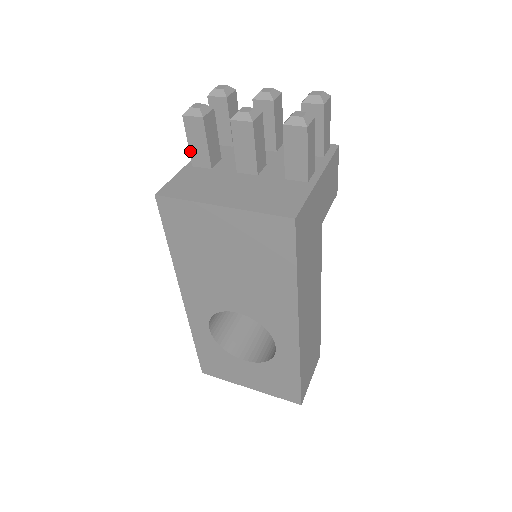
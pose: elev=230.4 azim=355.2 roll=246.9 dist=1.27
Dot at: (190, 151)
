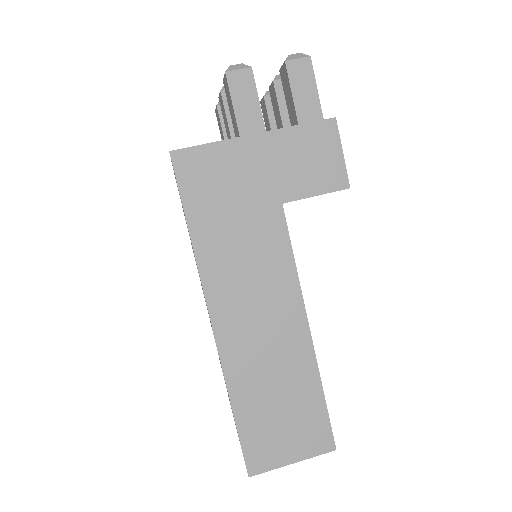
Dot at: occluded
